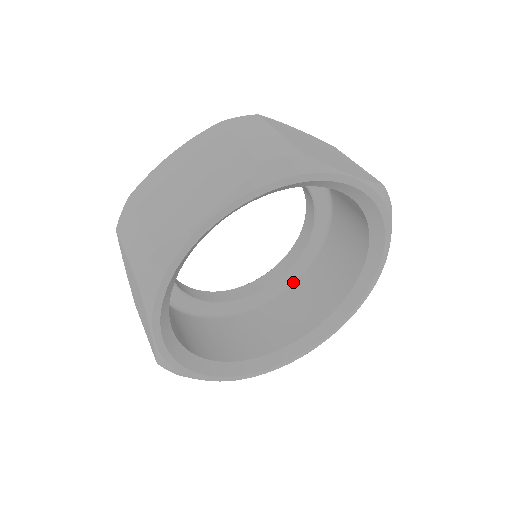
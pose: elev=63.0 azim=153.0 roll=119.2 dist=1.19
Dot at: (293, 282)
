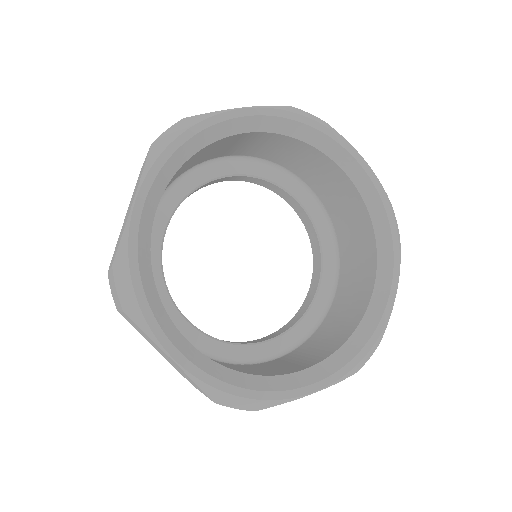
Dot at: (337, 276)
